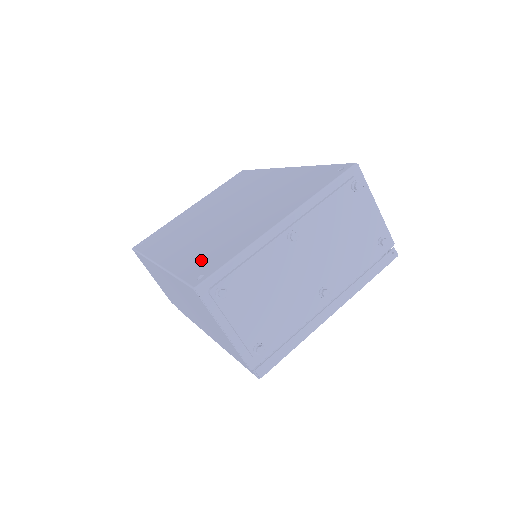
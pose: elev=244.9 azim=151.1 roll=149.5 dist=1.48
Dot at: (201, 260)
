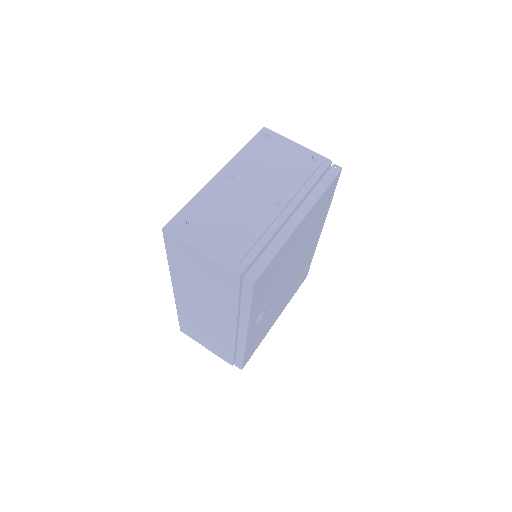
Dot at: occluded
